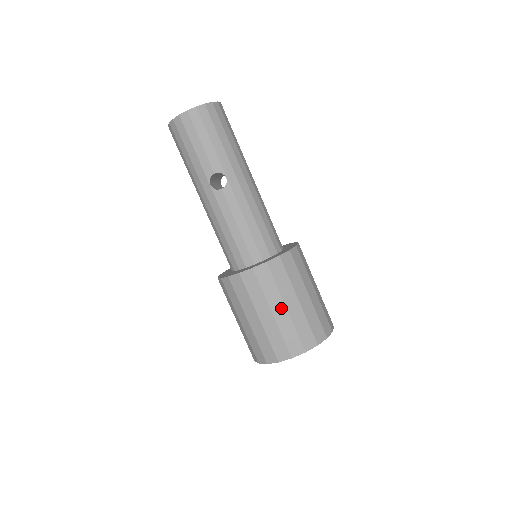
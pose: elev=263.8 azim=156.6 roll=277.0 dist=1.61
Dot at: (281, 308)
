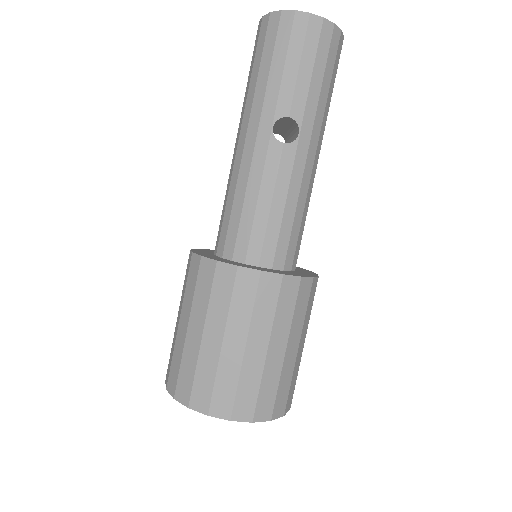
Dot at: (261, 346)
